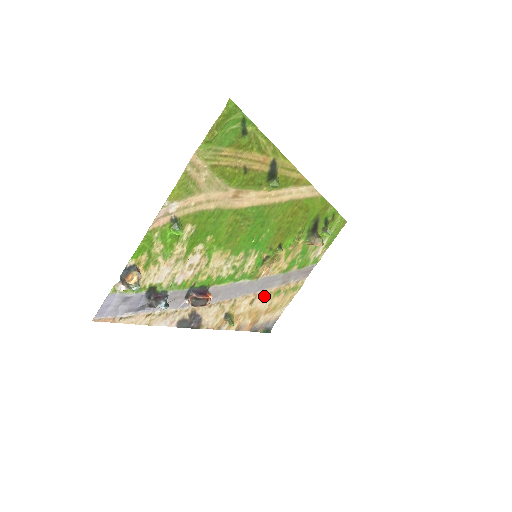
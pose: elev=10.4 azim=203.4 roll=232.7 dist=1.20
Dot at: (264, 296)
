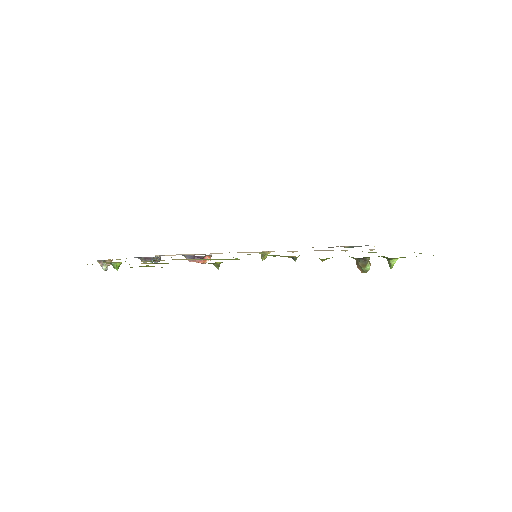
Dot at: occluded
